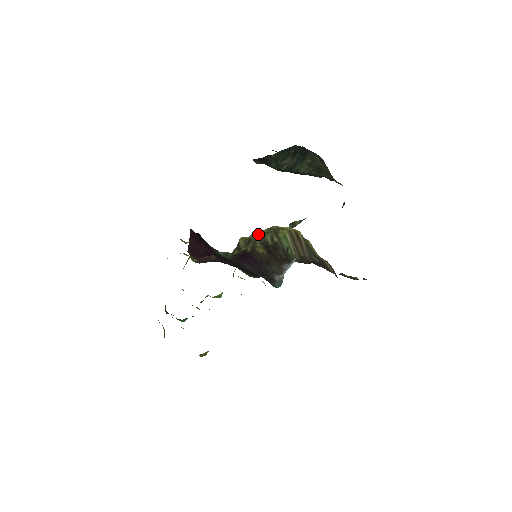
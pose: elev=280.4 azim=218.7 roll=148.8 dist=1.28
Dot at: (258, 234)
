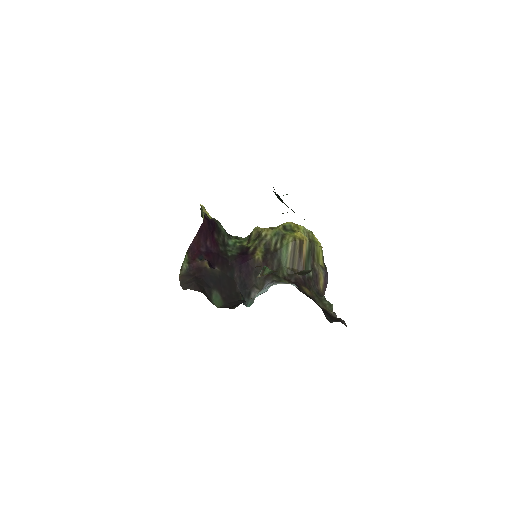
Dot at: (268, 232)
